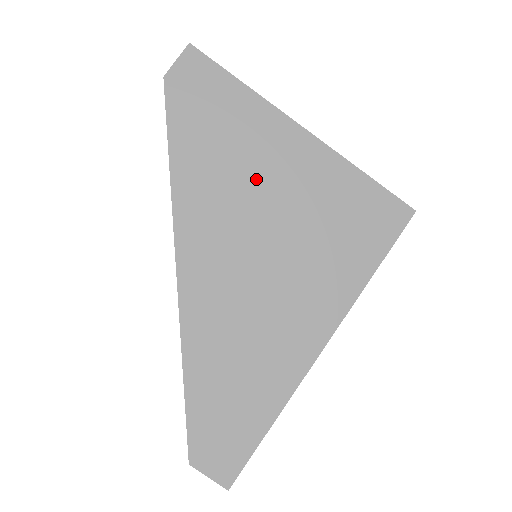
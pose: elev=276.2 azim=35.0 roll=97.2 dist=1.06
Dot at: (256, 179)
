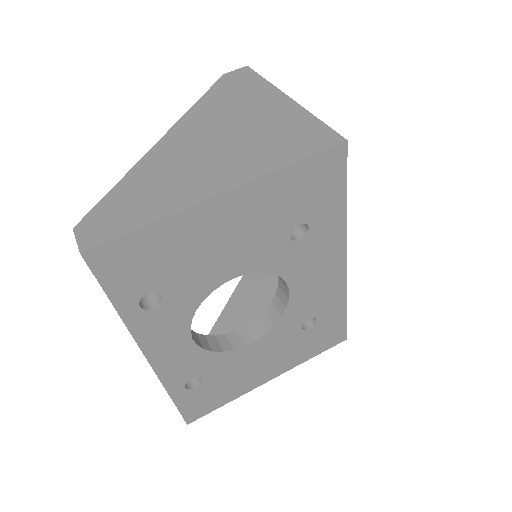
Dot at: (242, 112)
